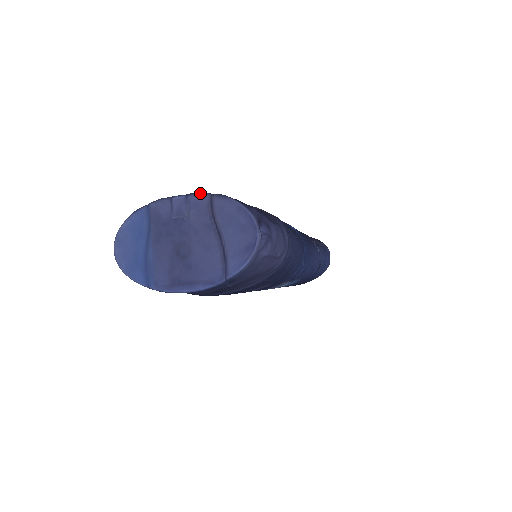
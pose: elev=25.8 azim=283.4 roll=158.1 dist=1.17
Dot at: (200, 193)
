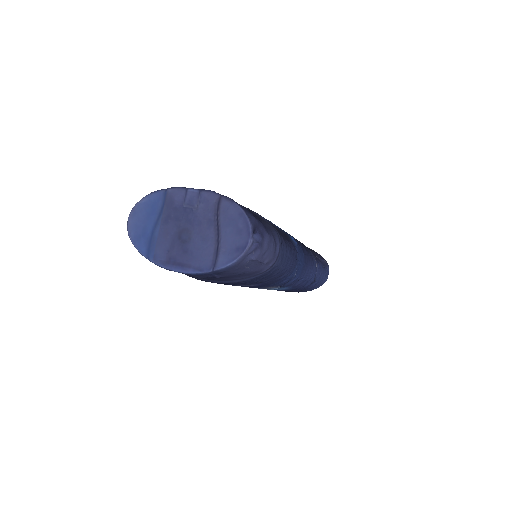
Dot at: (212, 191)
